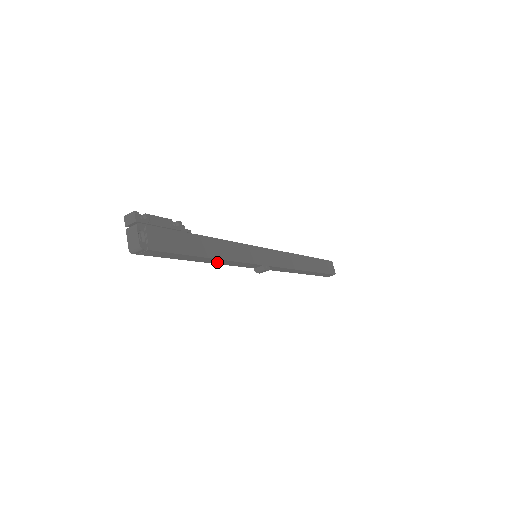
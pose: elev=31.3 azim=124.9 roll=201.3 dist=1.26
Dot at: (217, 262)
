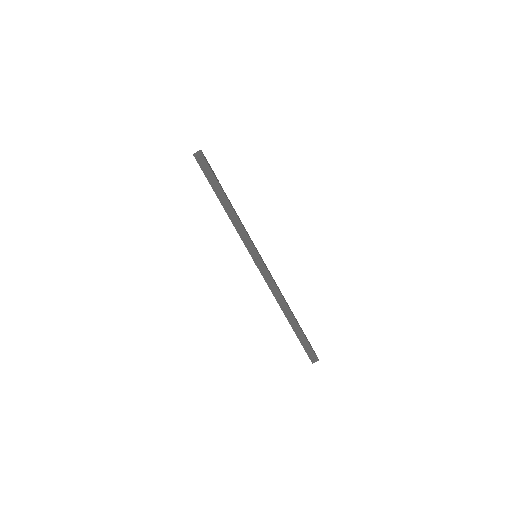
Dot at: (232, 218)
